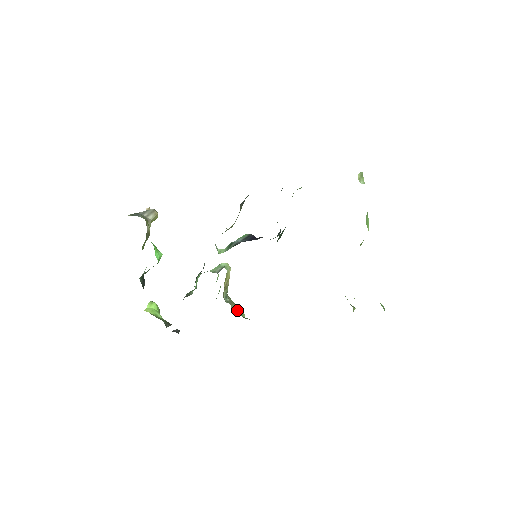
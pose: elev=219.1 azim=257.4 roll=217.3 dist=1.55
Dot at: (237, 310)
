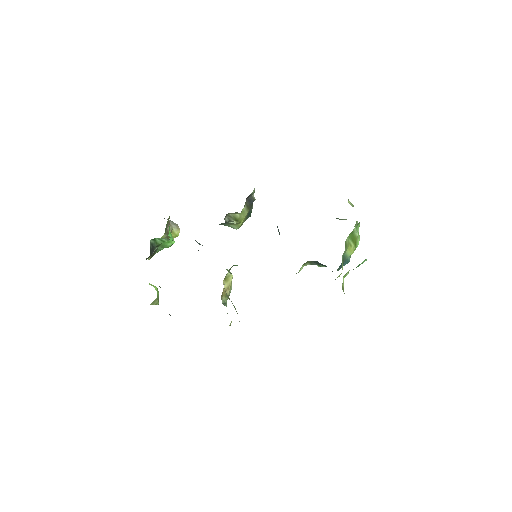
Dot at: occluded
